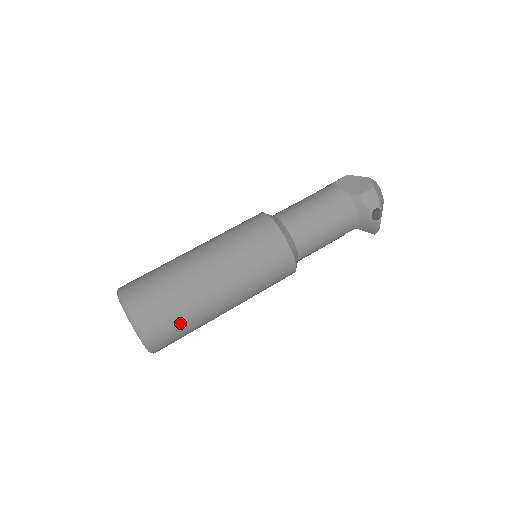
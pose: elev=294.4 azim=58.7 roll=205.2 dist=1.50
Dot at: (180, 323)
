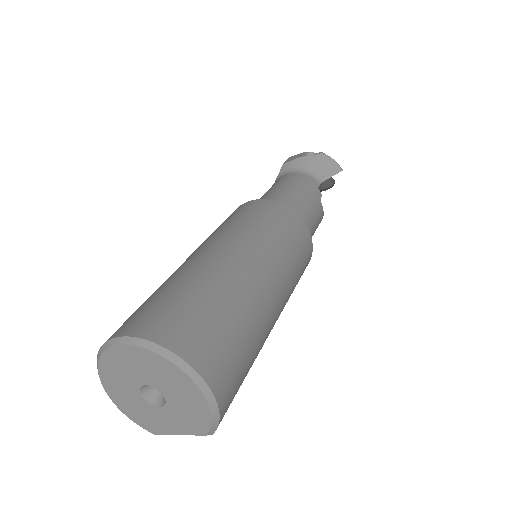
Dot at: (190, 299)
